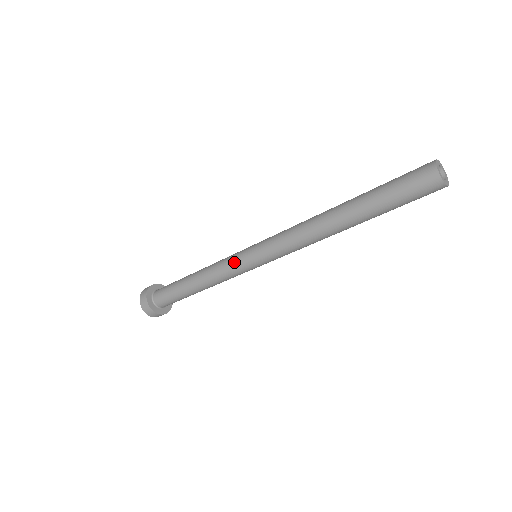
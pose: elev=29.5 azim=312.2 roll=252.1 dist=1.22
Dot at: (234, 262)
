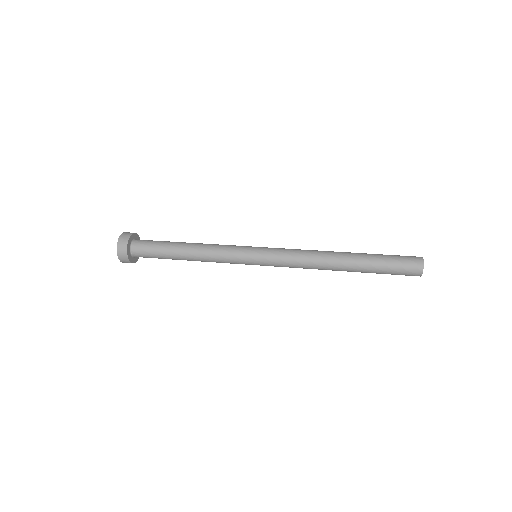
Dot at: (237, 258)
